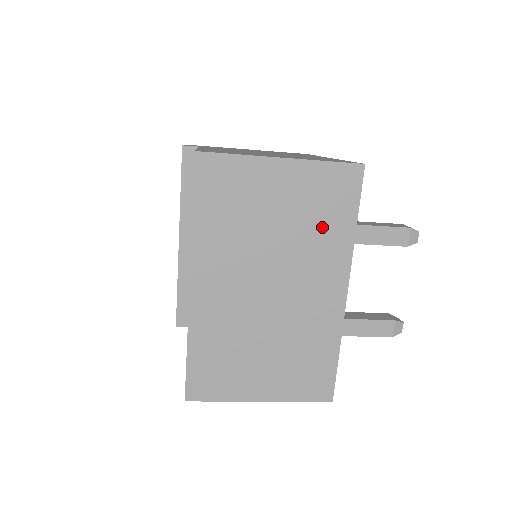
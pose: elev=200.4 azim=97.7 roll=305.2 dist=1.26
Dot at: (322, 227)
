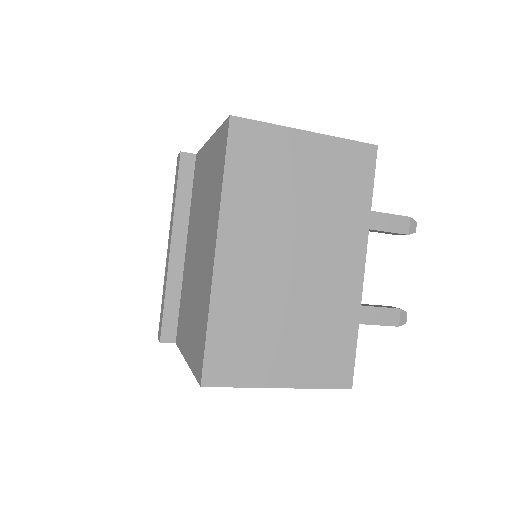
Dot at: (342, 200)
